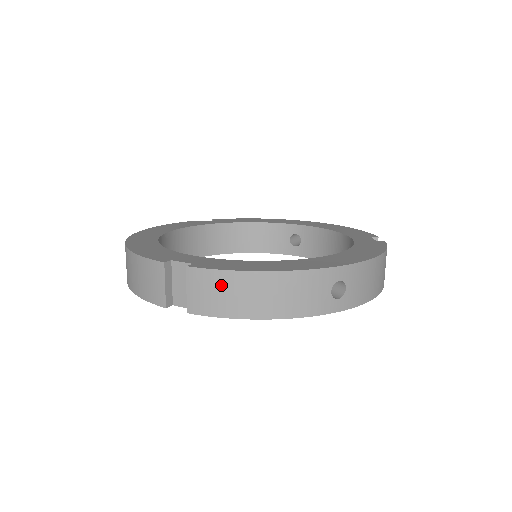
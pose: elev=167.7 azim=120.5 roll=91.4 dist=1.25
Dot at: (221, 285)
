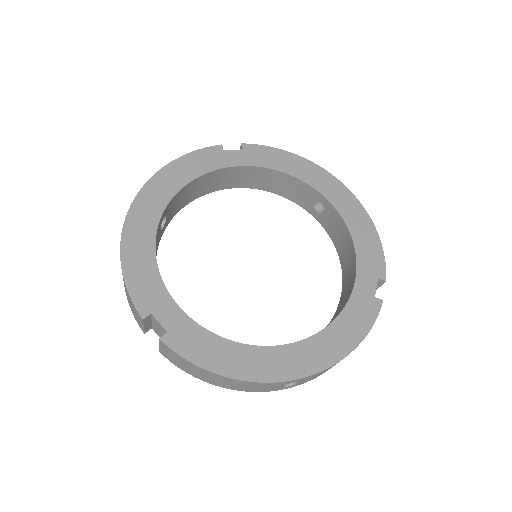
Dot at: (186, 364)
